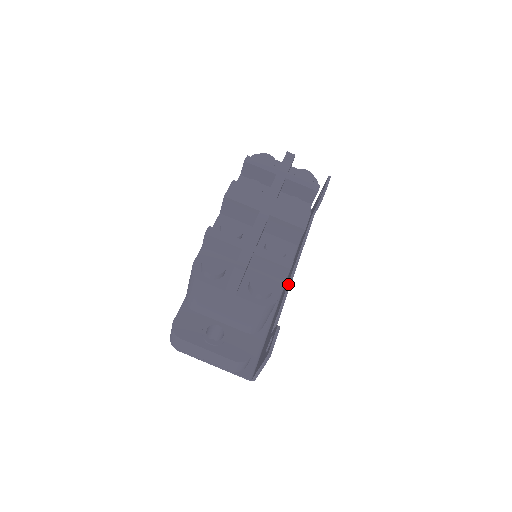
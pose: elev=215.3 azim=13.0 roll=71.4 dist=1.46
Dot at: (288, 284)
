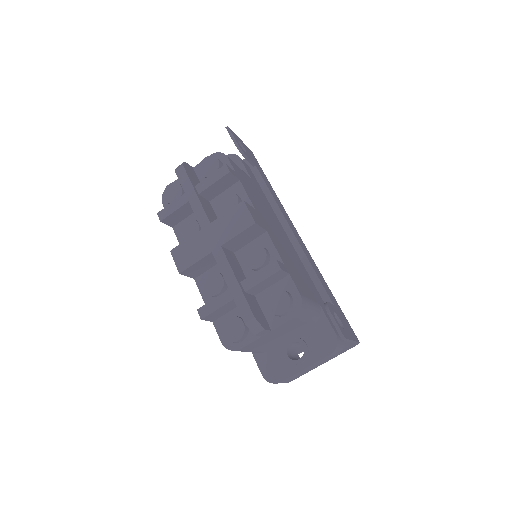
Dot at: (299, 249)
